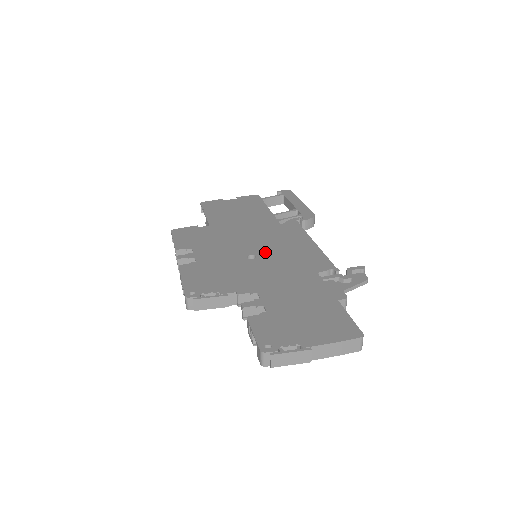
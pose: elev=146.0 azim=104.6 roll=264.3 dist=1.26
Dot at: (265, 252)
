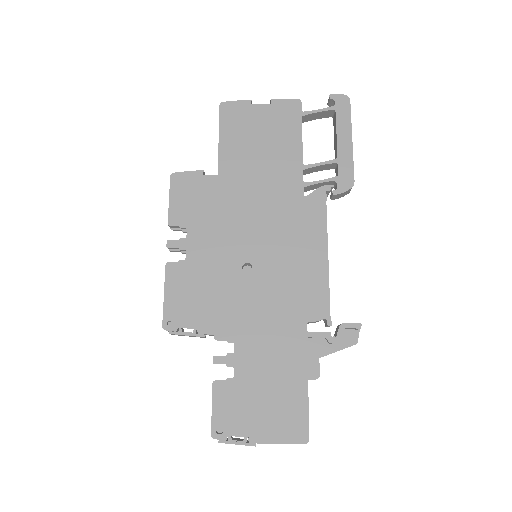
Dot at: (265, 262)
